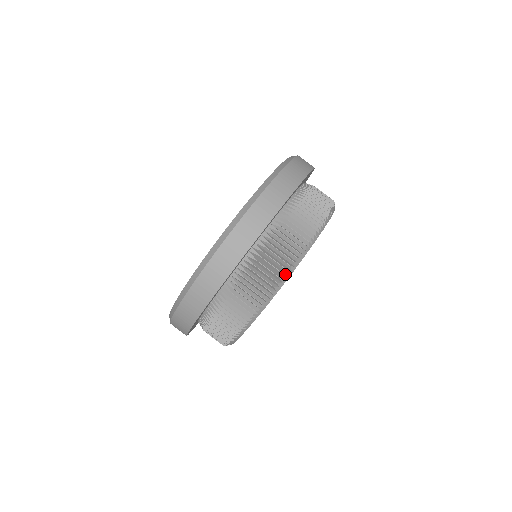
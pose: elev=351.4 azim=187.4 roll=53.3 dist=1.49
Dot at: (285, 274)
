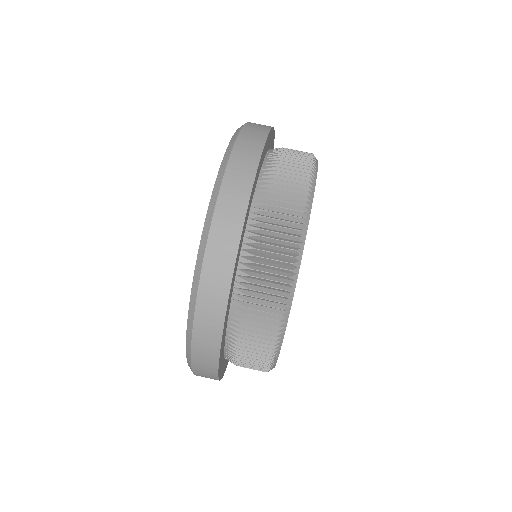
Dot at: (313, 158)
